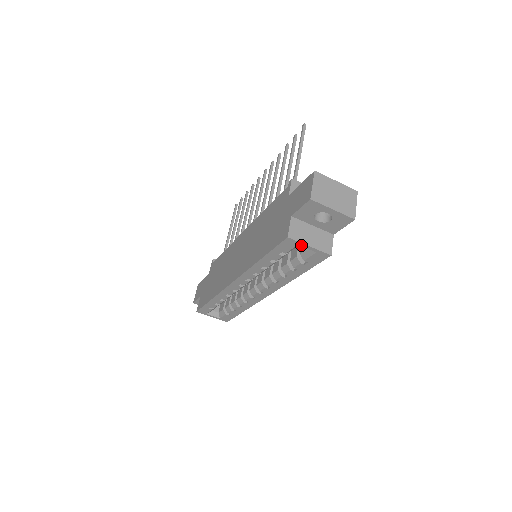
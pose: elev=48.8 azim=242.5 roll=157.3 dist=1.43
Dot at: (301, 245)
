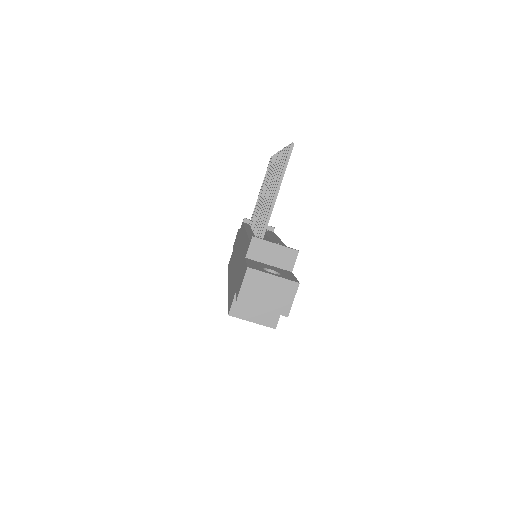
Dot at: (245, 319)
